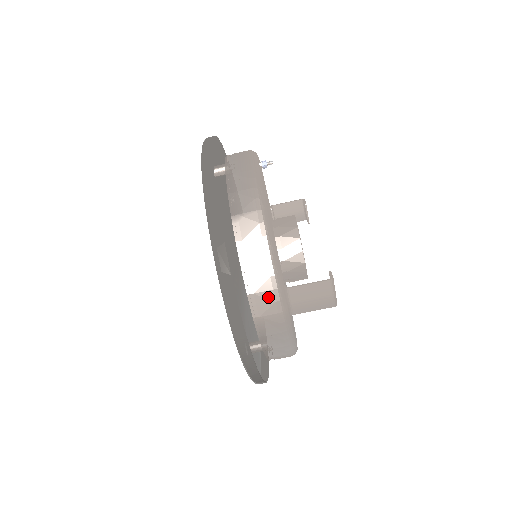
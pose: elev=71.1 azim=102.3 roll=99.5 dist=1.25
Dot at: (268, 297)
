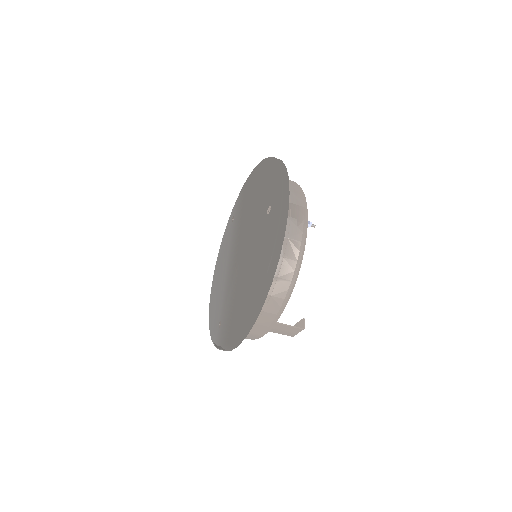
Dot at: (263, 328)
